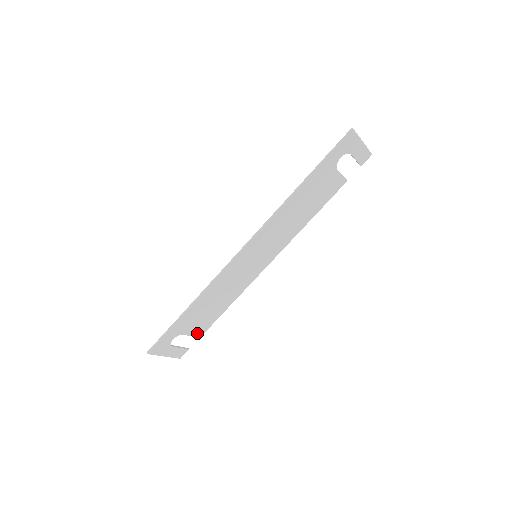
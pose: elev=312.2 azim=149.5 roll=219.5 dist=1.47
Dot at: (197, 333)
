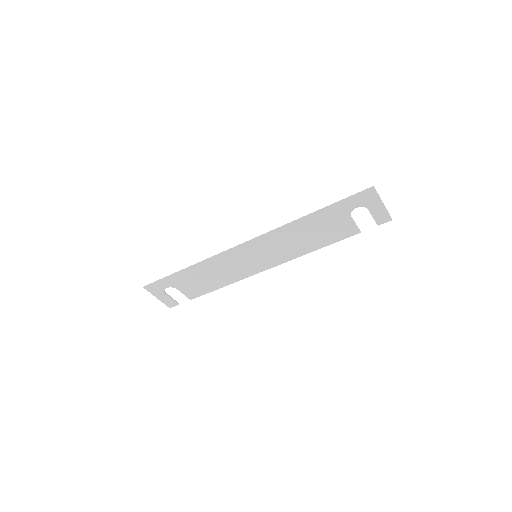
Dot at: (189, 294)
